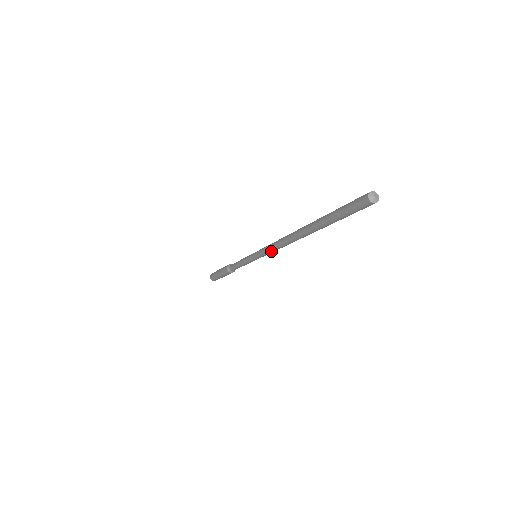
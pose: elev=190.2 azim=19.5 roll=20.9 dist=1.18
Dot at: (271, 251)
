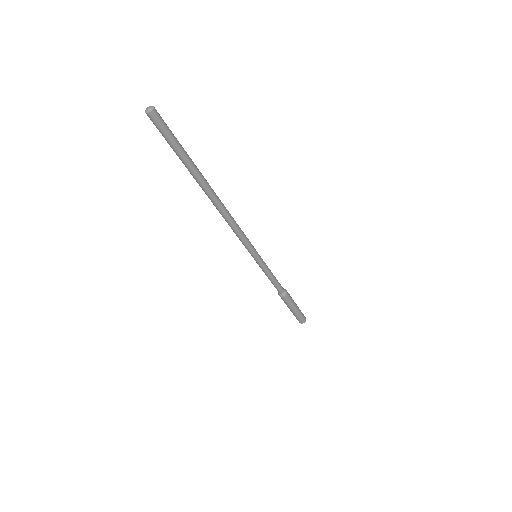
Dot at: (237, 235)
